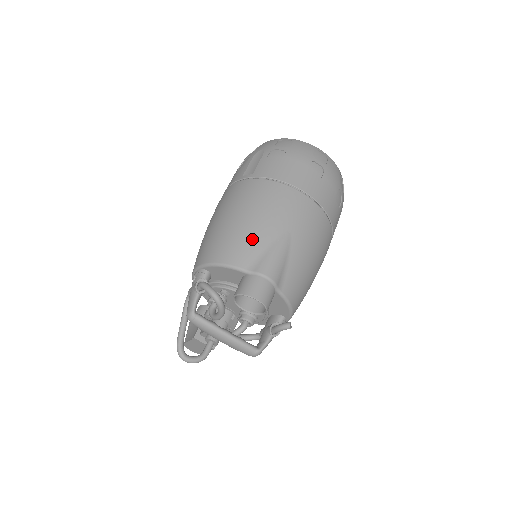
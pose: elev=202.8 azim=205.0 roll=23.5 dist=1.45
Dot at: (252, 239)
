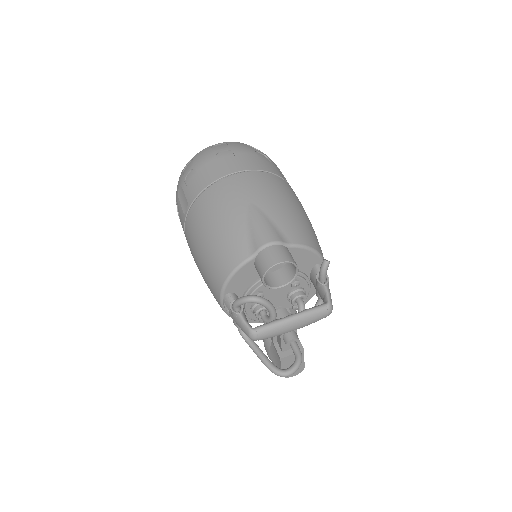
Dot at: (231, 235)
